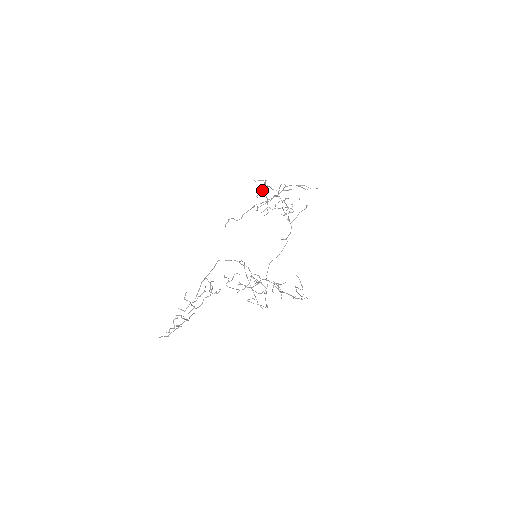
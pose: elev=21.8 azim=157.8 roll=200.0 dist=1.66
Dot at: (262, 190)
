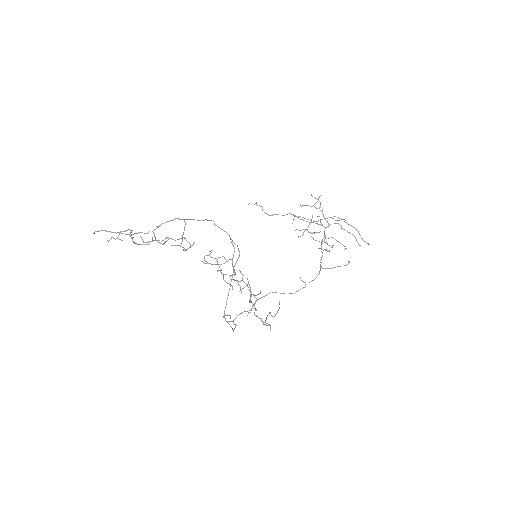
Dot at: (311, 206)
